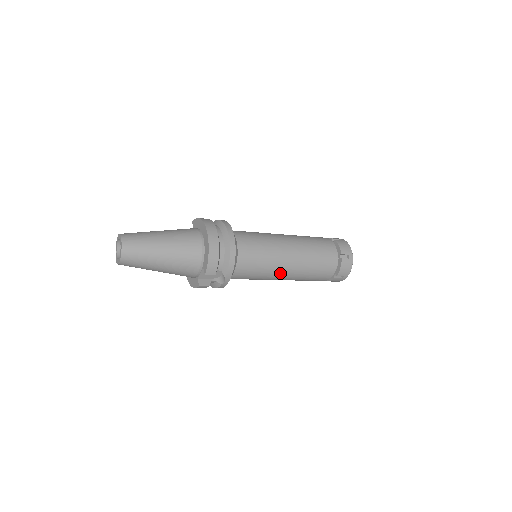
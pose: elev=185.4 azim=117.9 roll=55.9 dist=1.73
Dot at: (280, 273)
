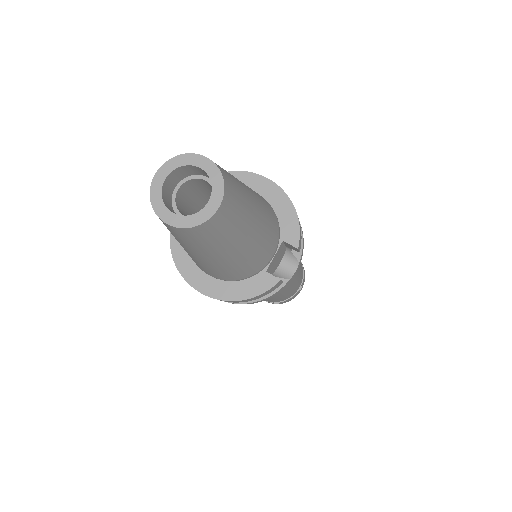
Dot at: occluded
